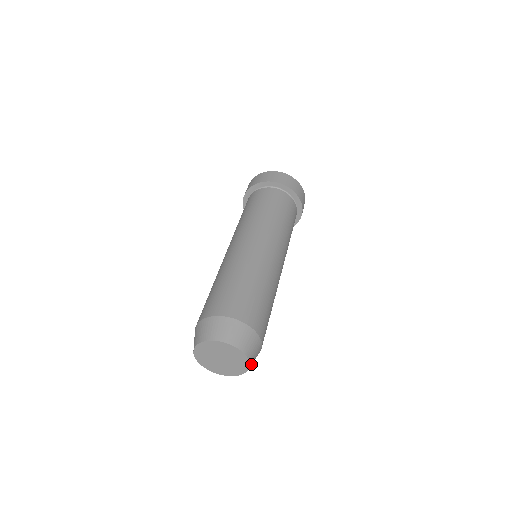
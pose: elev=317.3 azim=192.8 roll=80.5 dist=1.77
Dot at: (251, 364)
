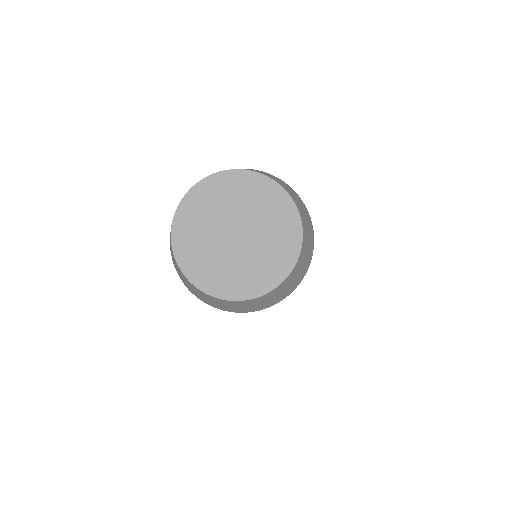
Dot at: (293, 200)
